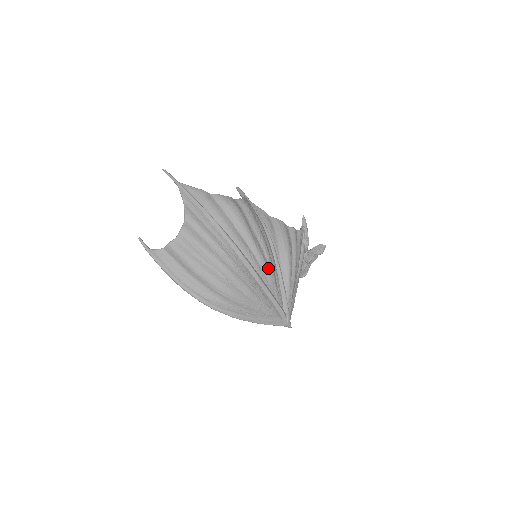
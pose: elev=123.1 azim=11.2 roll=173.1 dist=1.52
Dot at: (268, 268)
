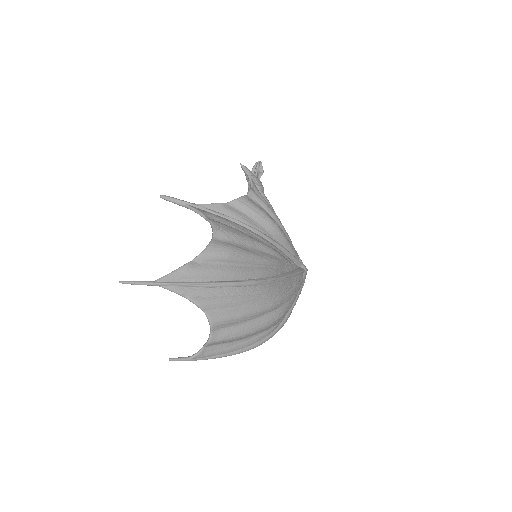
Dot at: (280, 260)
